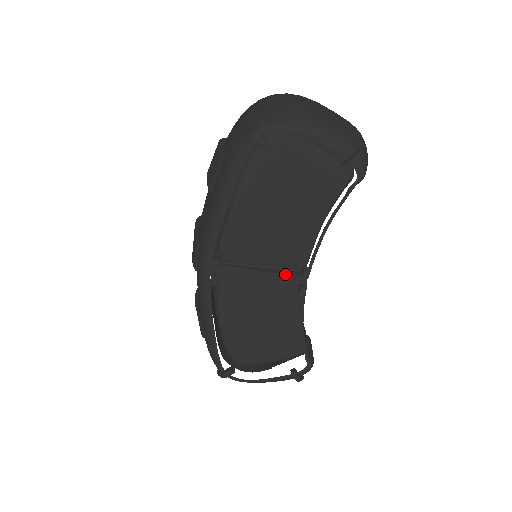
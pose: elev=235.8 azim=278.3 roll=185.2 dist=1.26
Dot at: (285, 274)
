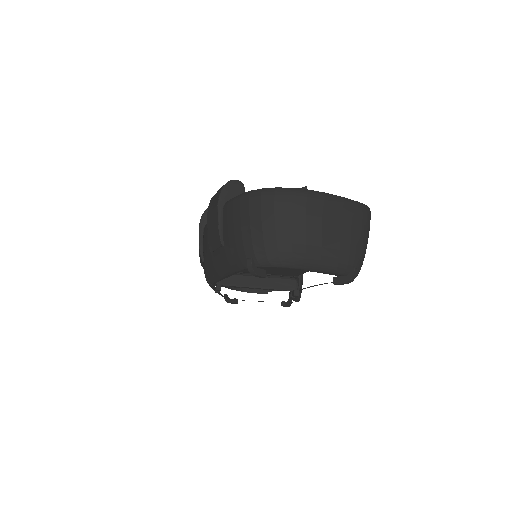
Dot at: (279, 285)
